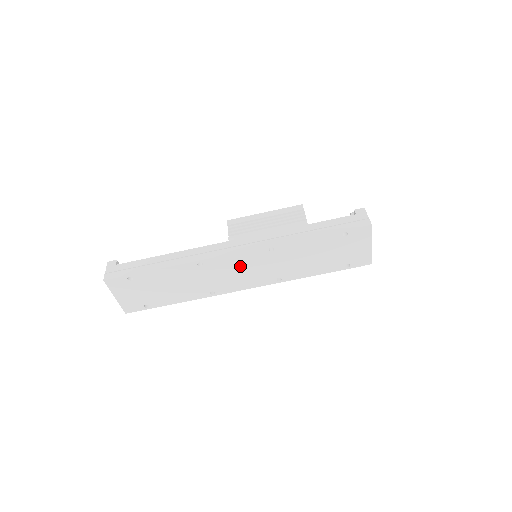
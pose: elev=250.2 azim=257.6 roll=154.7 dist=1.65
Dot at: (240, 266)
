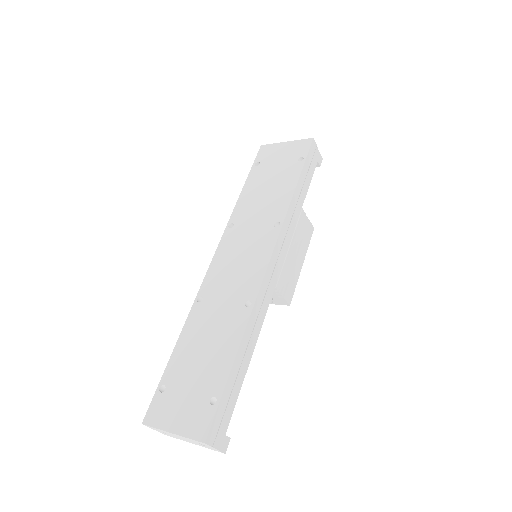
Dot at: (231, 260)
